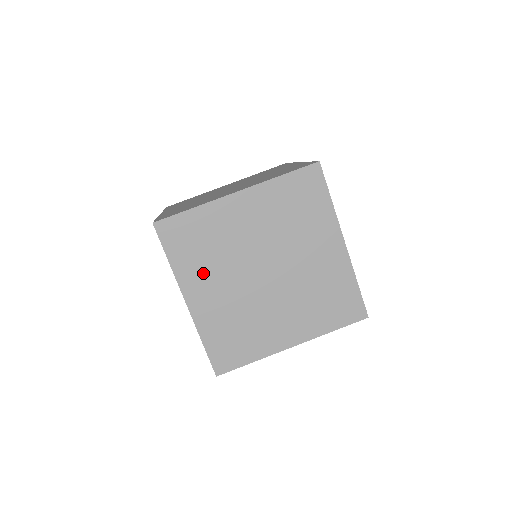
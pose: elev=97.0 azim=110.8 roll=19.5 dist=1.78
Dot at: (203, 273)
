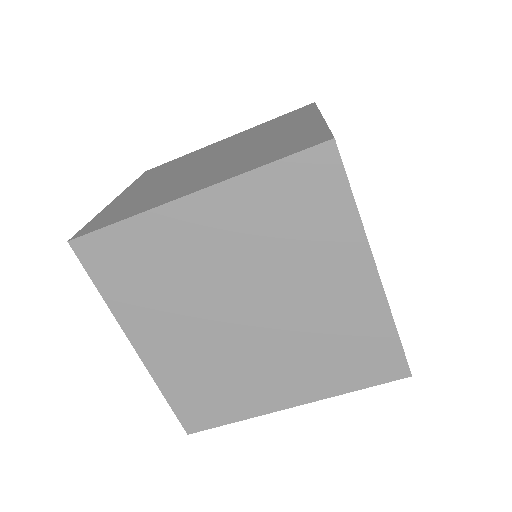
Dot at: (153, 311)
